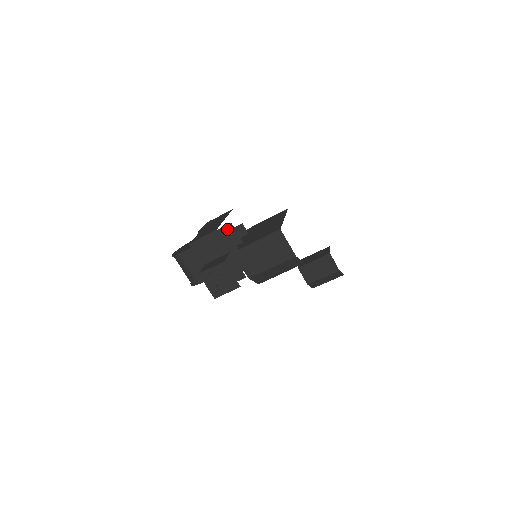
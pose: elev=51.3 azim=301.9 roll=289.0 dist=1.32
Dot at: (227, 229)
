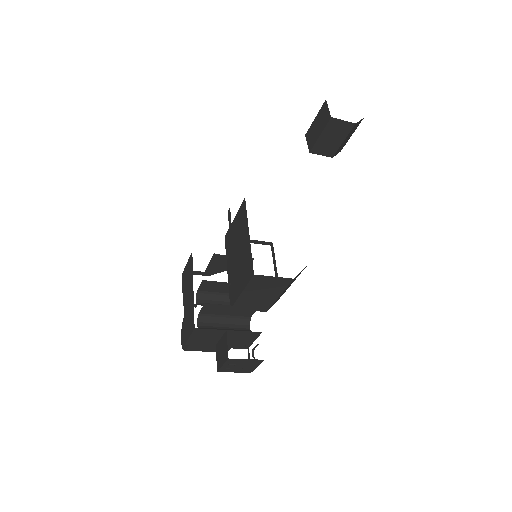
Dot at: (205, 285)
